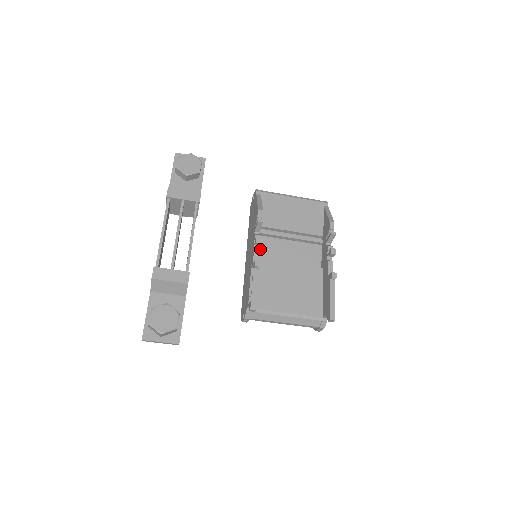
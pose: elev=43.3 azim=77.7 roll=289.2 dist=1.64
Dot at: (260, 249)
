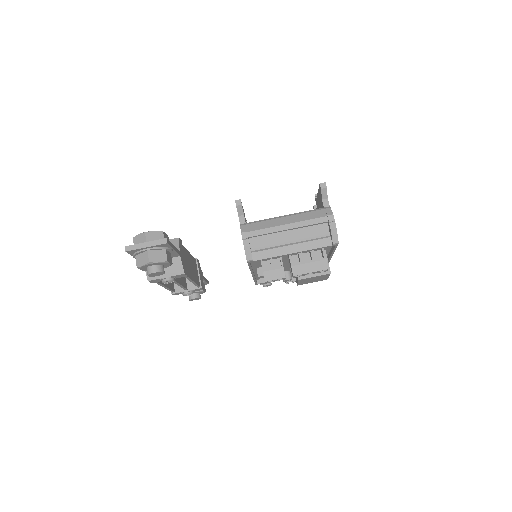
Dot at: occluded
